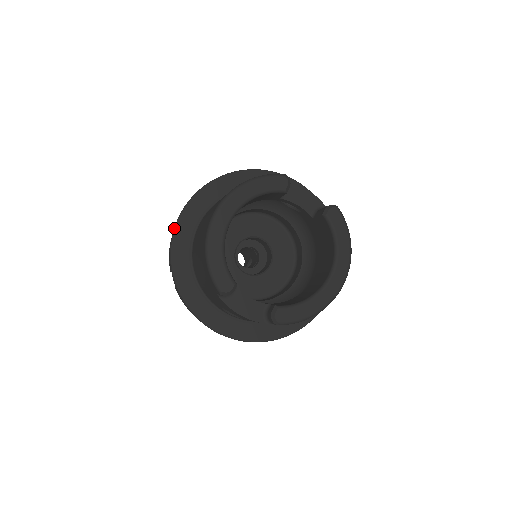
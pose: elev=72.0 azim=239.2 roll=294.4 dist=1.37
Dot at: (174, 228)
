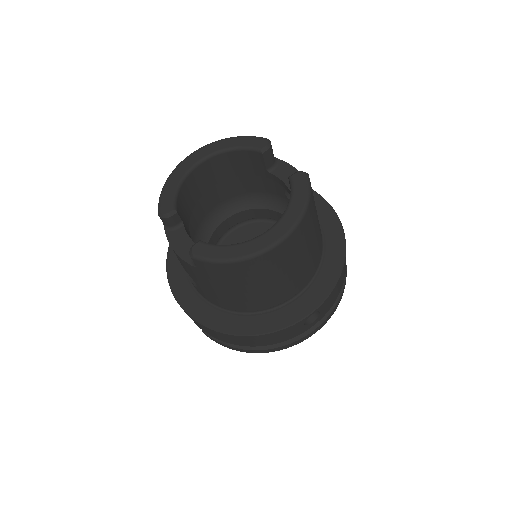
Dot at: occluded
